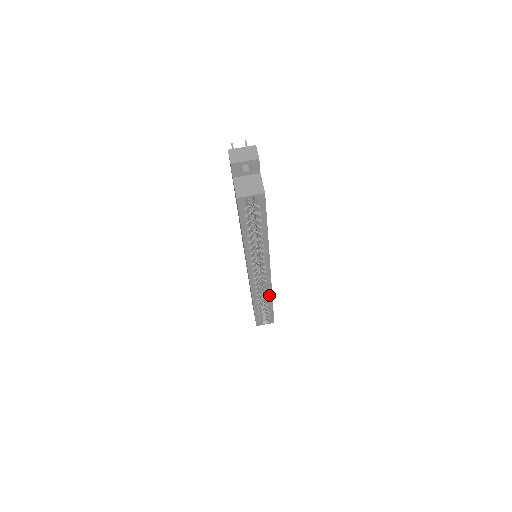
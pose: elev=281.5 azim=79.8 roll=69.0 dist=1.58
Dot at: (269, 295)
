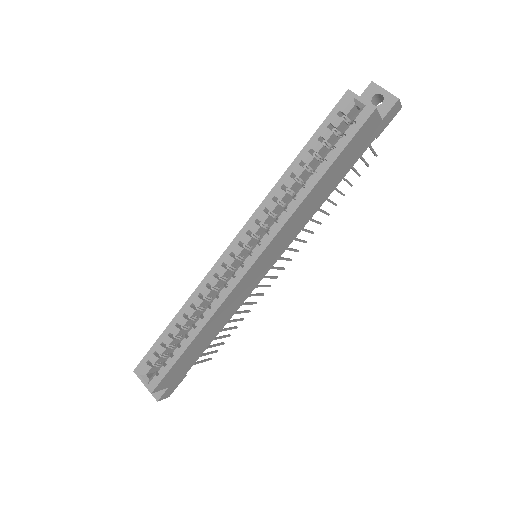
Dot at: (208, 314)
